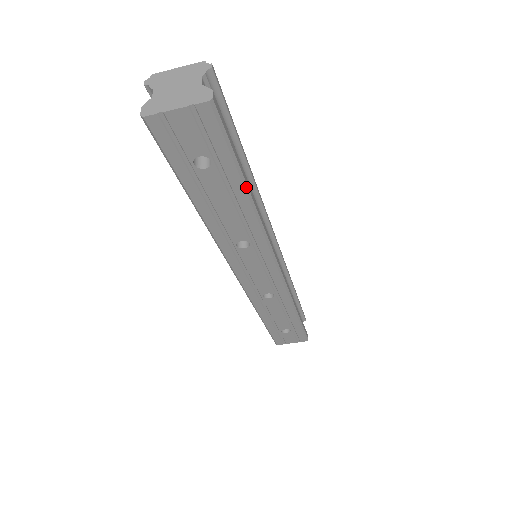
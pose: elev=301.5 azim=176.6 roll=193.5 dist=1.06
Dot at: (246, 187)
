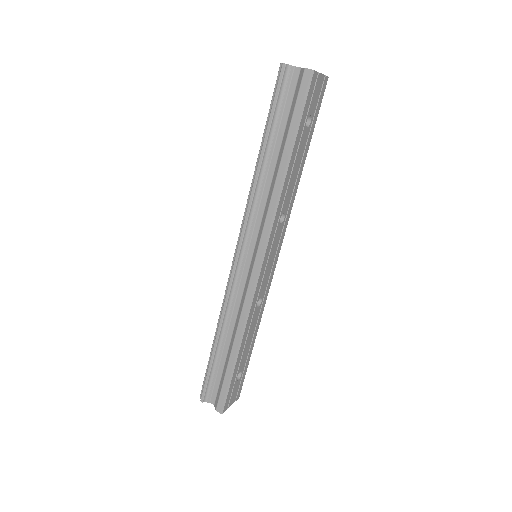
Dot at: (306, 154)
